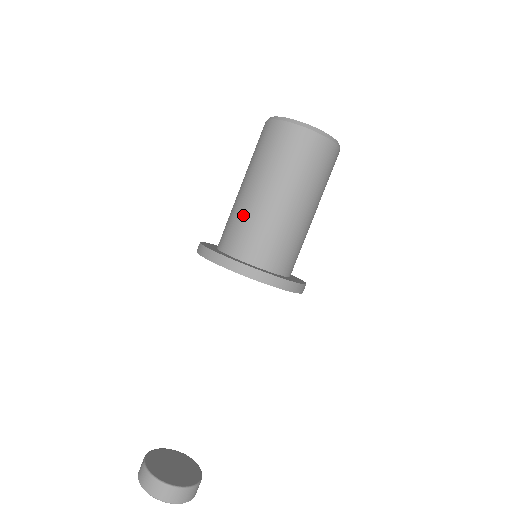
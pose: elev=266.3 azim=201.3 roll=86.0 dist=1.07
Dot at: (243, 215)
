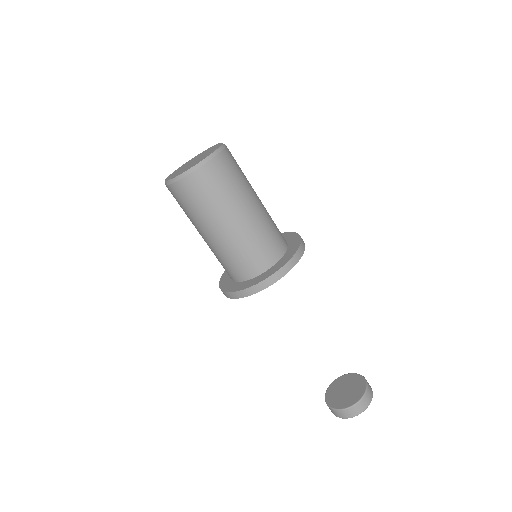
Dot at: (218, 255)
